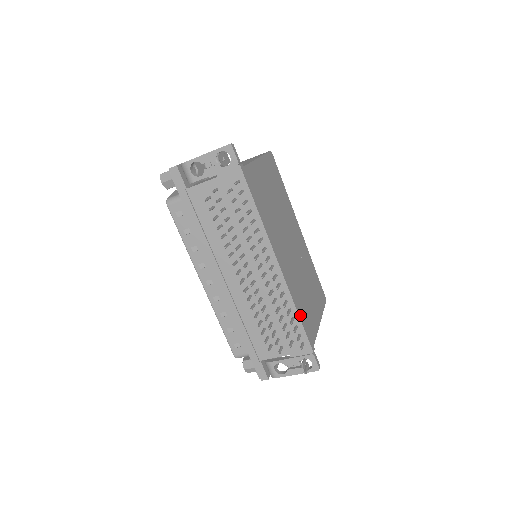
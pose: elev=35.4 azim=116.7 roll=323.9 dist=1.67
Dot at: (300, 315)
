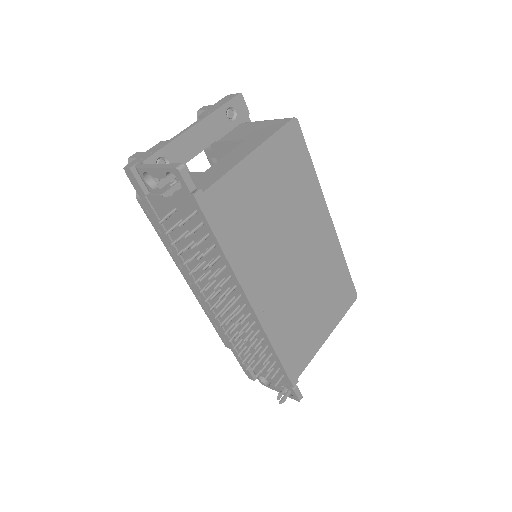
Dot at: (280, 352)
